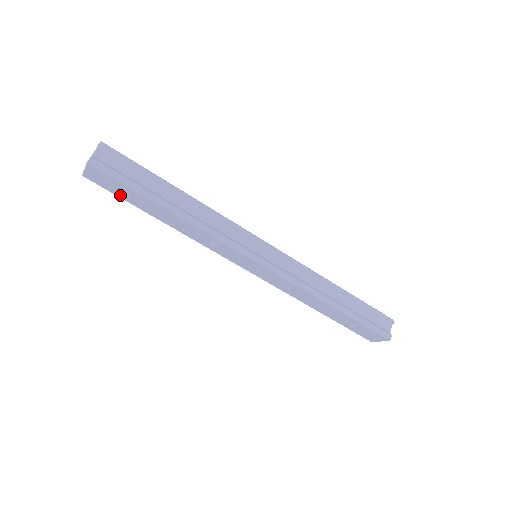
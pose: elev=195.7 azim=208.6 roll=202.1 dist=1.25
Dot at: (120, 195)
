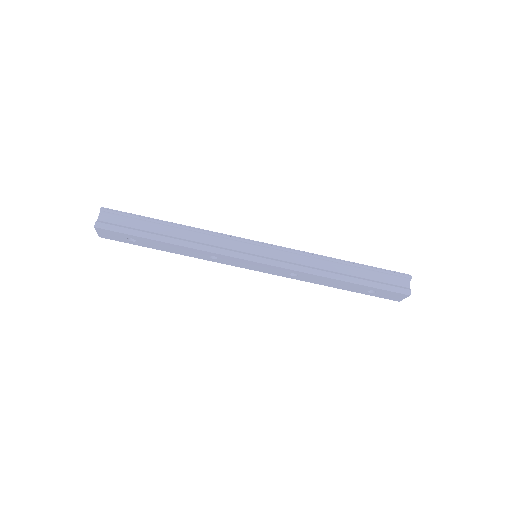
Dot at: (130, 242)
